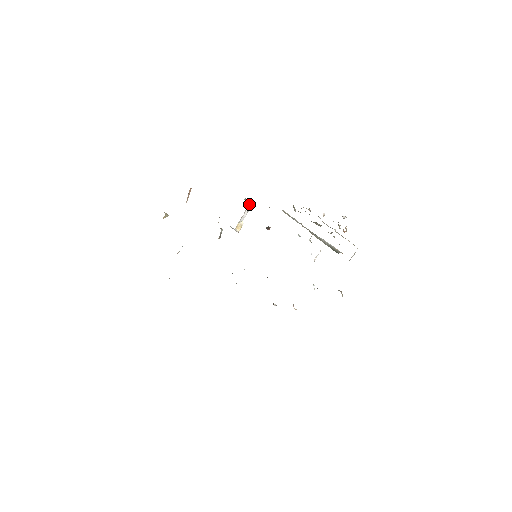
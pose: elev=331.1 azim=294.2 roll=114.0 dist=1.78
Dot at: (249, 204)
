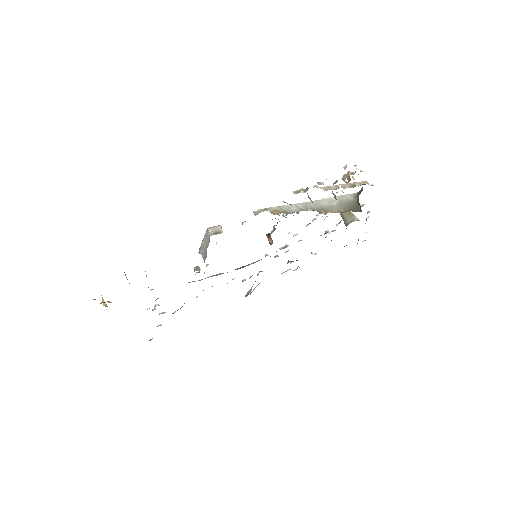
Dot at: occluded
